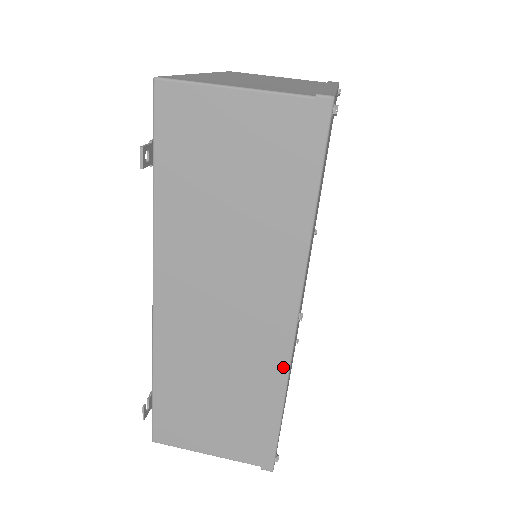
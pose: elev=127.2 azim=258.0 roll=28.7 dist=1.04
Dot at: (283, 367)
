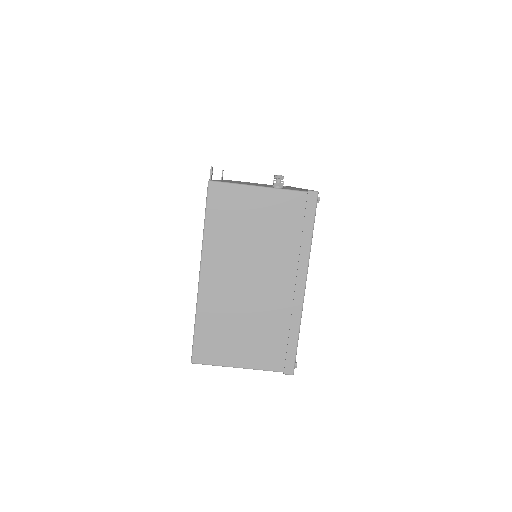
Dot at: occluded
